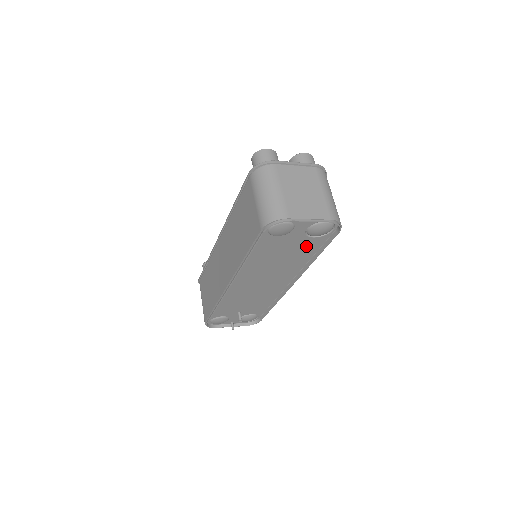
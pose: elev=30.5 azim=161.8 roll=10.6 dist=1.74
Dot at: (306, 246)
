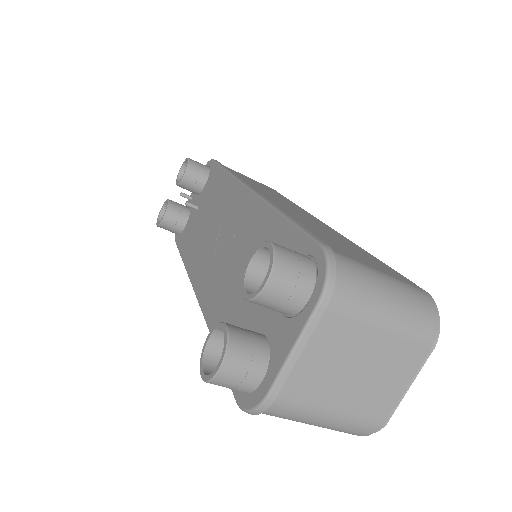
Dot at: occluded
